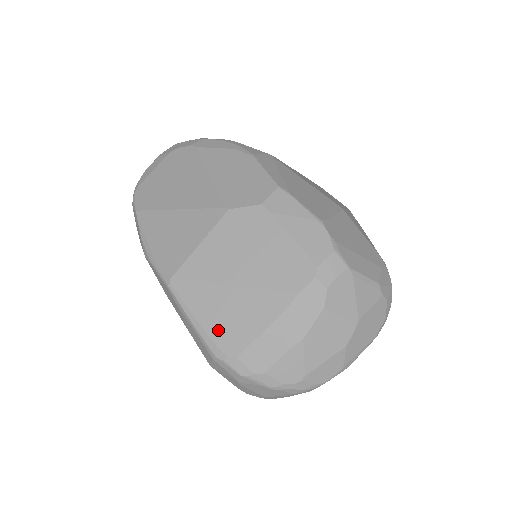
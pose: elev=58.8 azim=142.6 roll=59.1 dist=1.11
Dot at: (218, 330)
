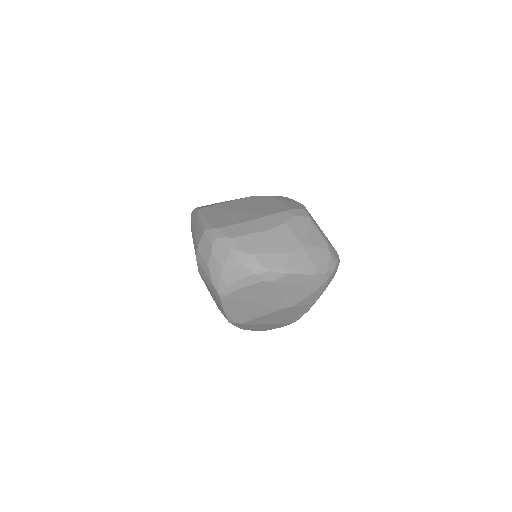
Dot at: (216, 221)
